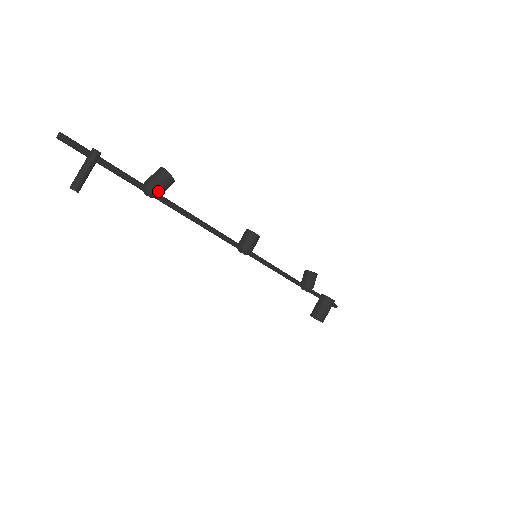
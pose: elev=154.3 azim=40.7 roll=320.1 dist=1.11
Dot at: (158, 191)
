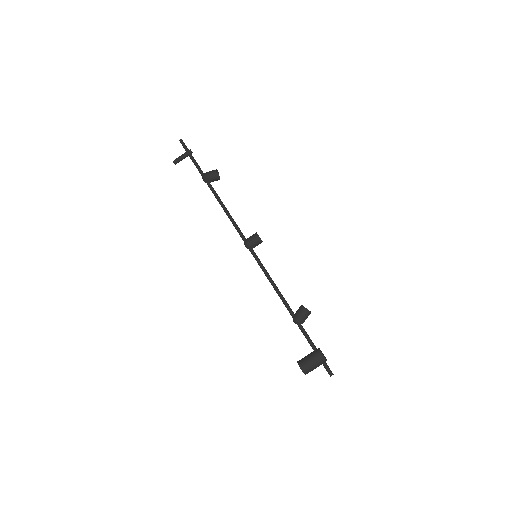
Dot at: (206, 176)
